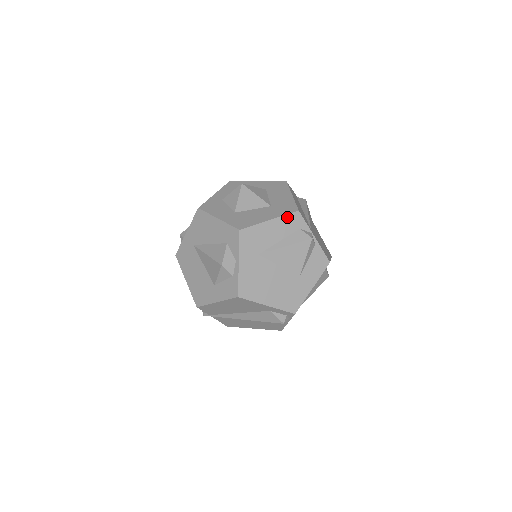
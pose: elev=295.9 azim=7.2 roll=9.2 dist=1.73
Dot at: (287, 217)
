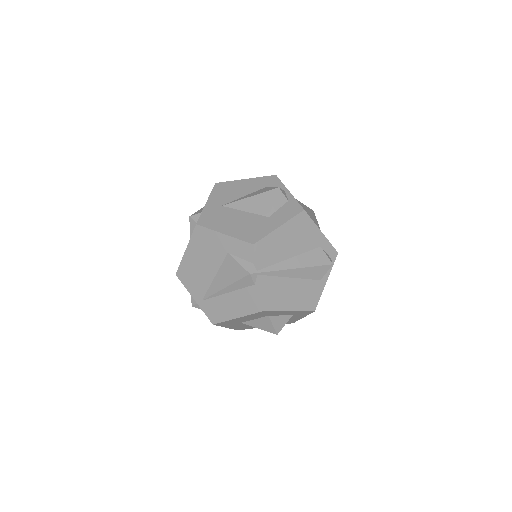
Dot at: occluded
